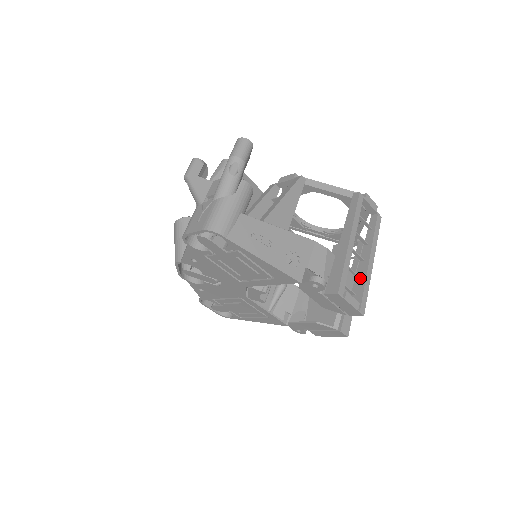
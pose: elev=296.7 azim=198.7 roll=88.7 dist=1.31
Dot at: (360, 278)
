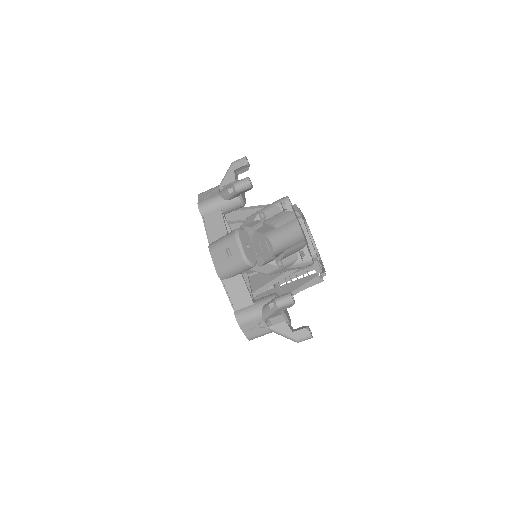
Dot at: occluded
